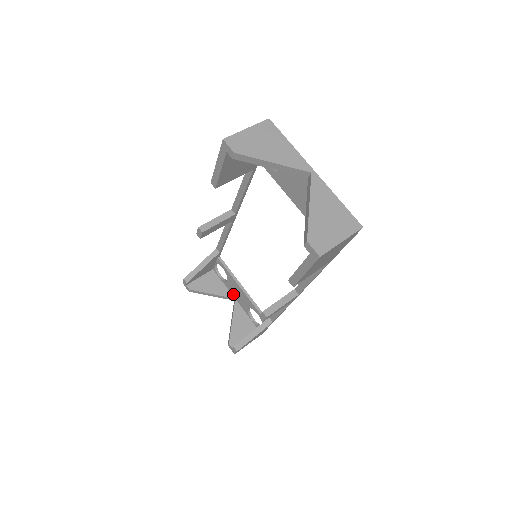
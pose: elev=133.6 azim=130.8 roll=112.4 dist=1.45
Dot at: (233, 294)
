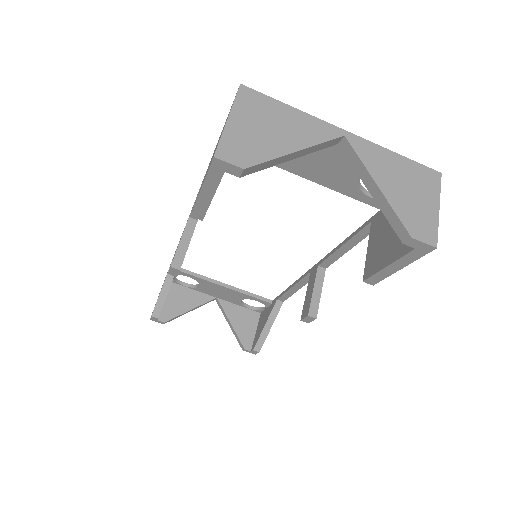
Dot at: (212, 295)
